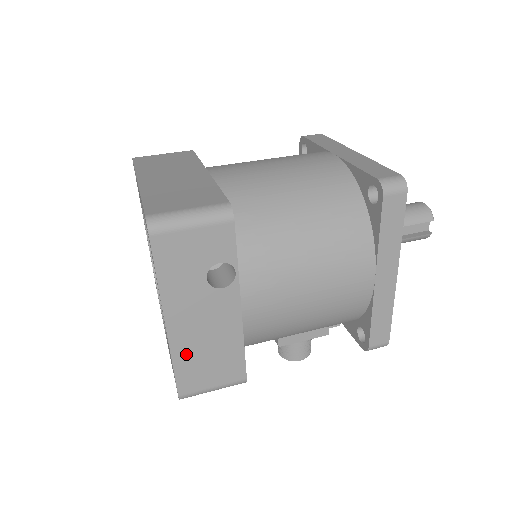
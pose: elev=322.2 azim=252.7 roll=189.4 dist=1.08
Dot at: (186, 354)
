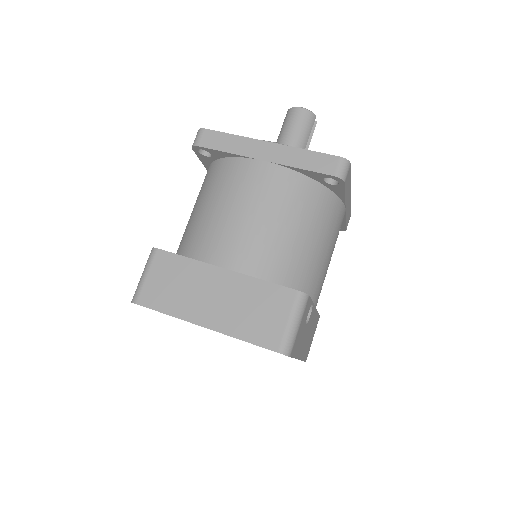
Dot at: (305, 351)
